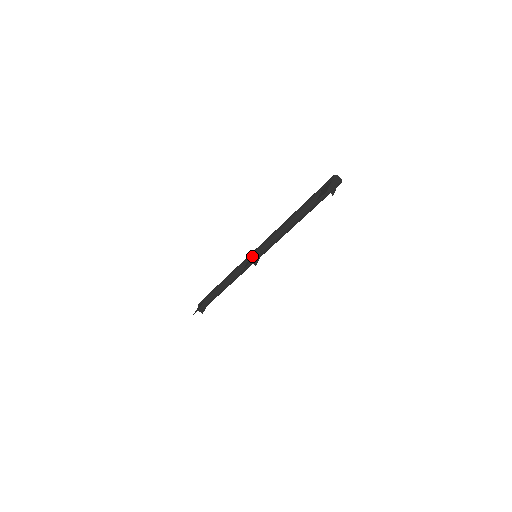
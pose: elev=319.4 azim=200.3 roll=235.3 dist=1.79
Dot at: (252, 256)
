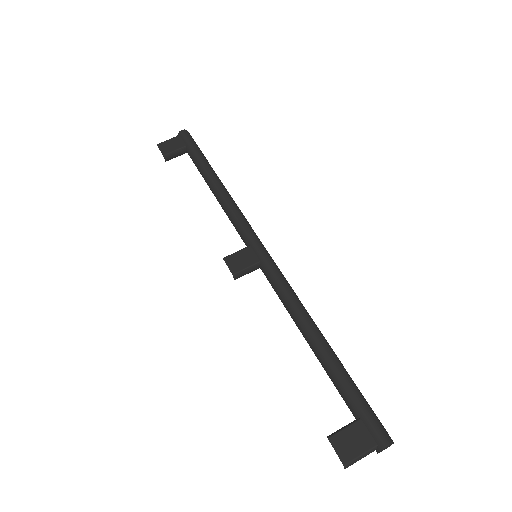
Dot at: (249, 259)
